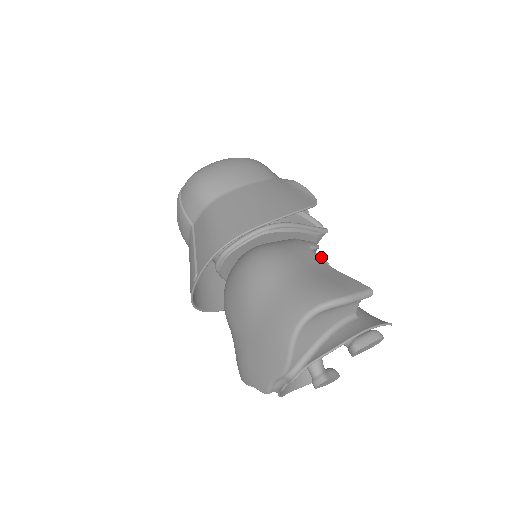
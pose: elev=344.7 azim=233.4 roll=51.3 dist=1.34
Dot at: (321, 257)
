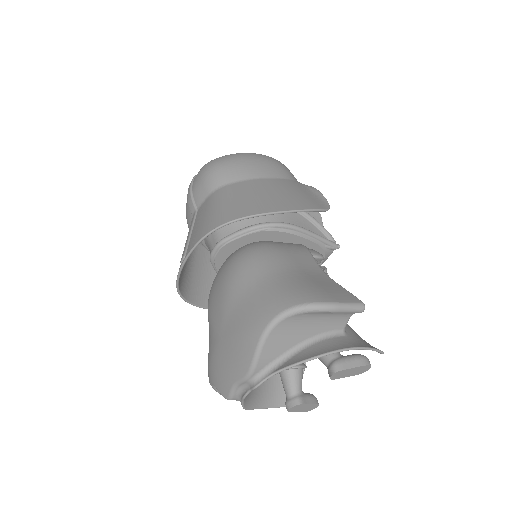
Dot at: (322, 267)
